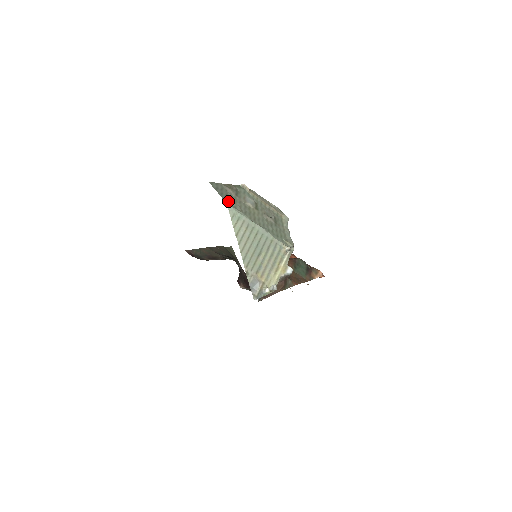
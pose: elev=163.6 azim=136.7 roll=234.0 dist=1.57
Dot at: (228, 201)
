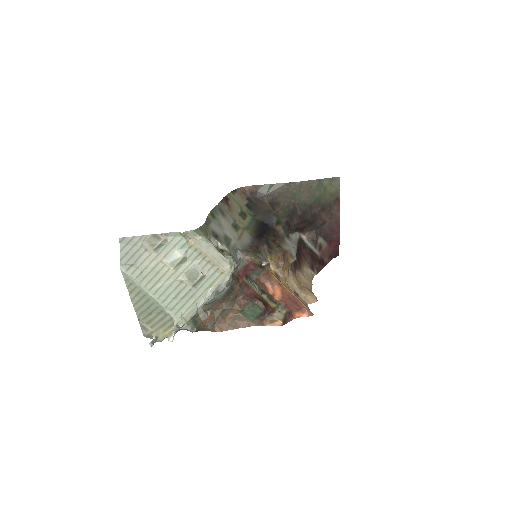
Dot at: (128, 264)
